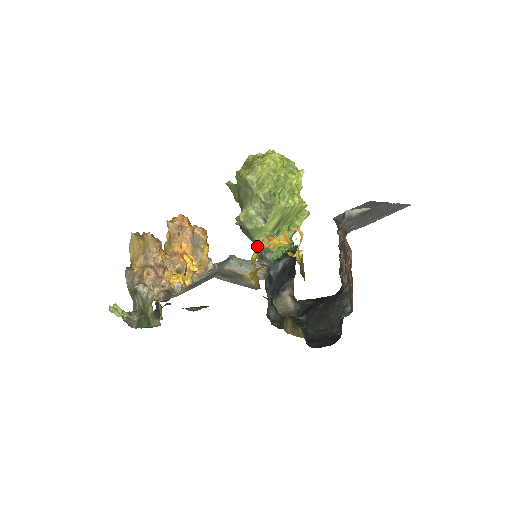
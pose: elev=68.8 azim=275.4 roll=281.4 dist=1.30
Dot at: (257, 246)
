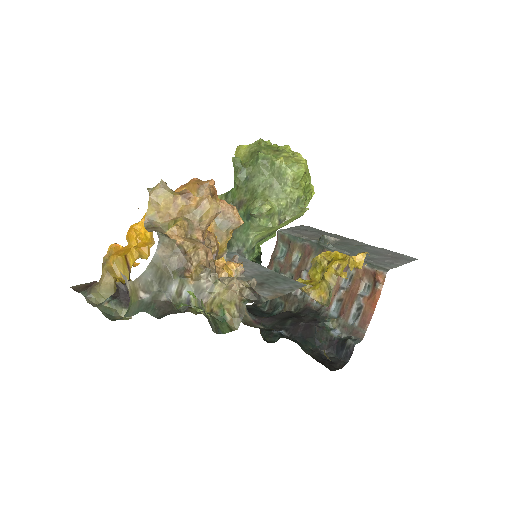
Dot at: (336, 260)
